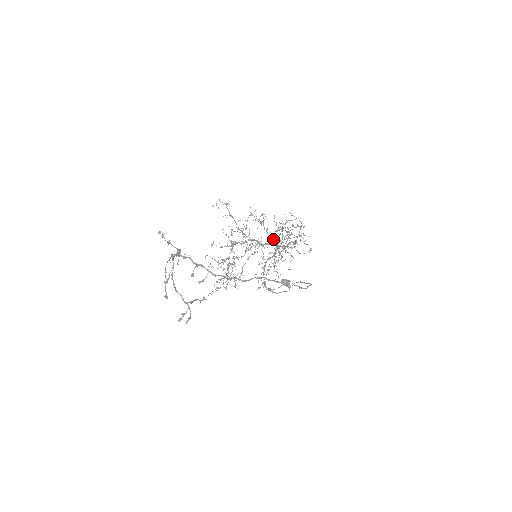
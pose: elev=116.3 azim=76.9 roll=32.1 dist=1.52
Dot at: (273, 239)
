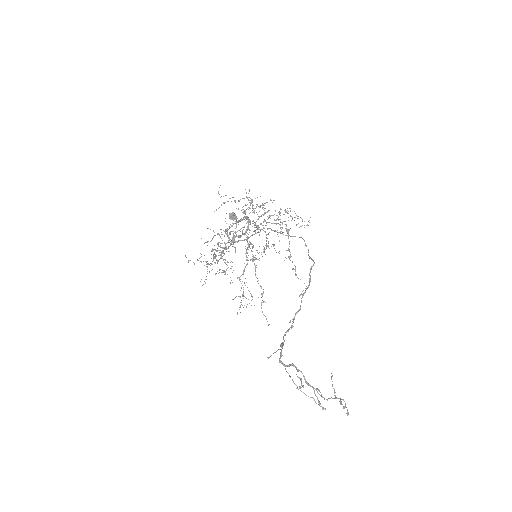
Dot at: (258, 228)
